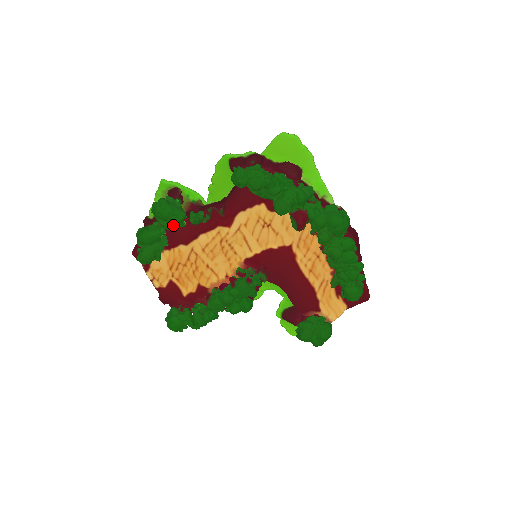
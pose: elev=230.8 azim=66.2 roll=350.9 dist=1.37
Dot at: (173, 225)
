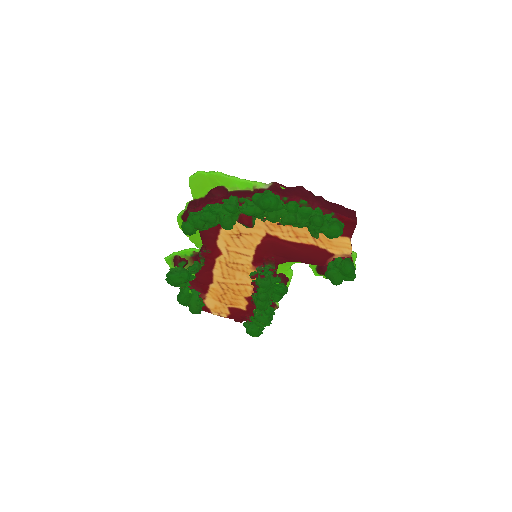
Dot at: occluded
